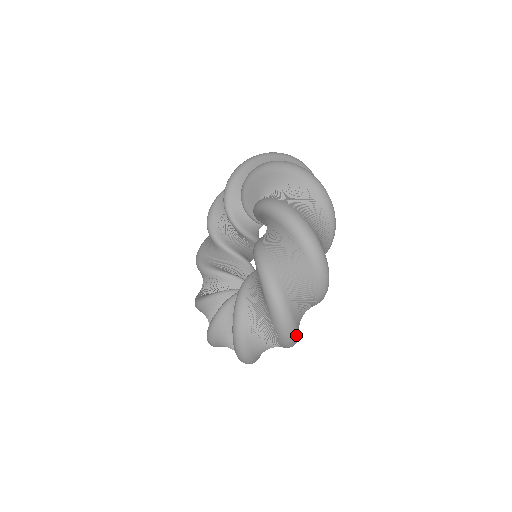
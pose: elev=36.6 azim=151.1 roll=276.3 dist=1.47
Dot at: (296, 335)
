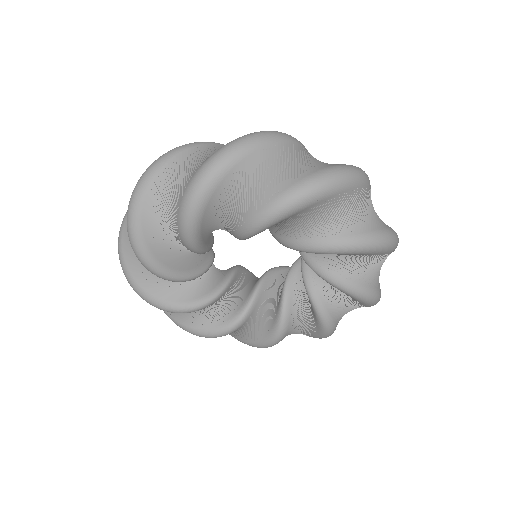
Dot at: occluded
